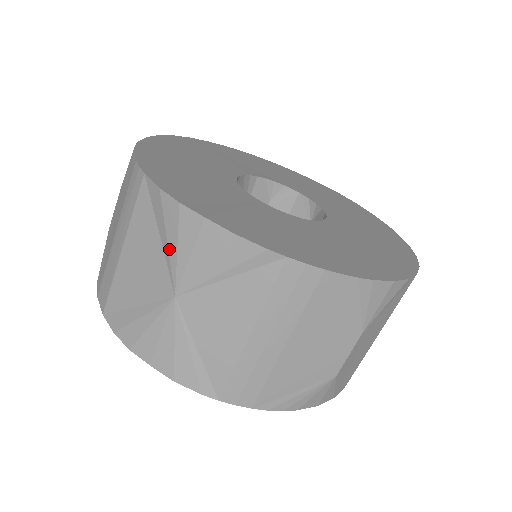
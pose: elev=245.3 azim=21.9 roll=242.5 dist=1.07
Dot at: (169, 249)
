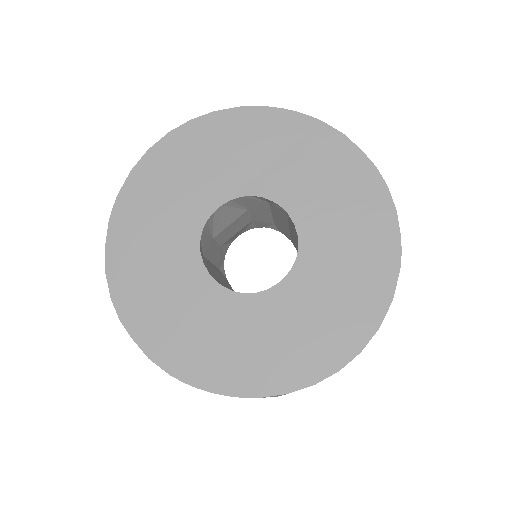
Dot at: occluded
